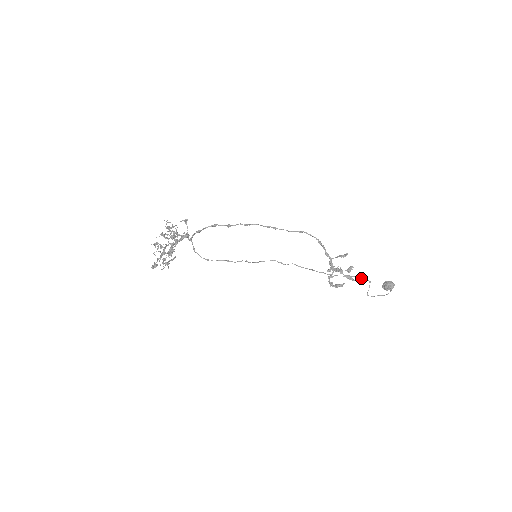
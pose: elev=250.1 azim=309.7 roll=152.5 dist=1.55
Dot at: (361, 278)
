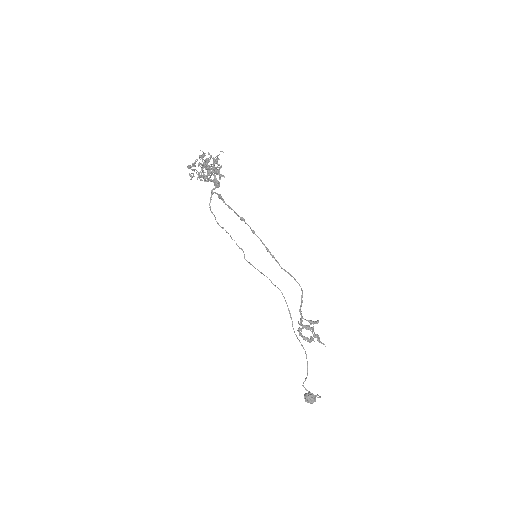
Dot at: (307, 362)
